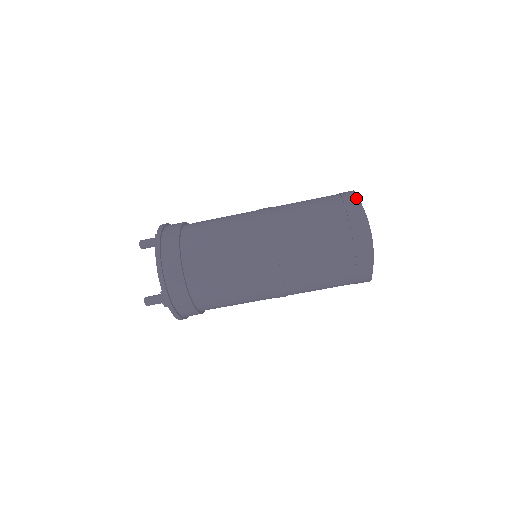
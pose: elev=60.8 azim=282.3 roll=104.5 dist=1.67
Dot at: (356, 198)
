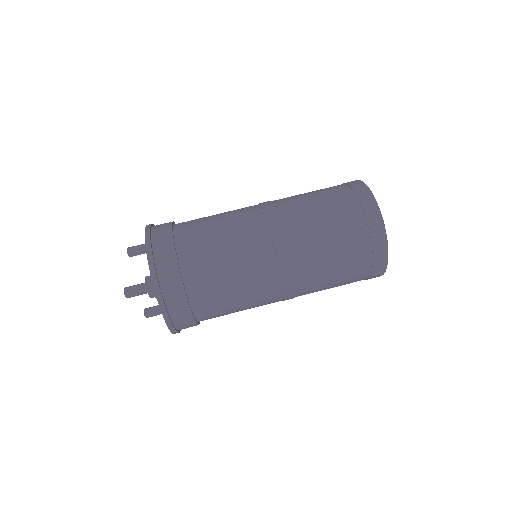
Dot at: occluded
